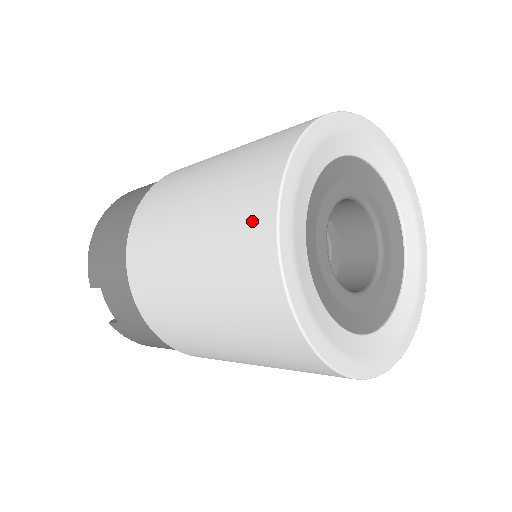
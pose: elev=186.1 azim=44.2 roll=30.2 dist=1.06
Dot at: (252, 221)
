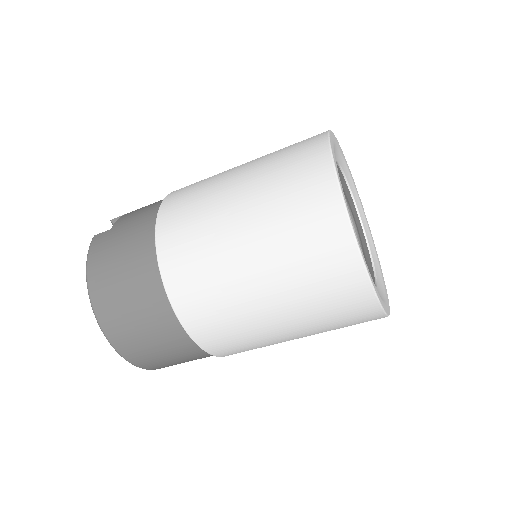
Dot at: occluded
